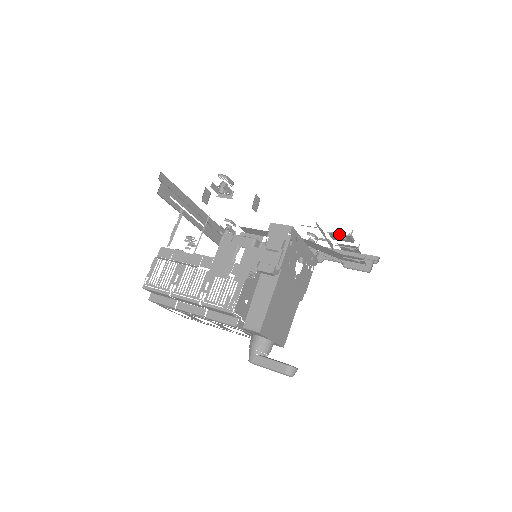
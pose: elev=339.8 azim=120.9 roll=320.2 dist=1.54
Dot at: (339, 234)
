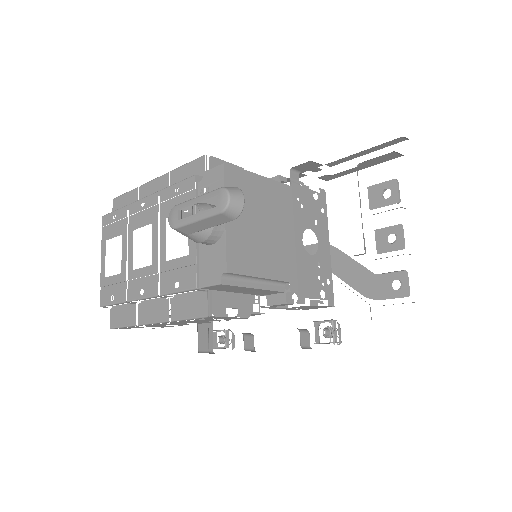
Dot at: occluded
